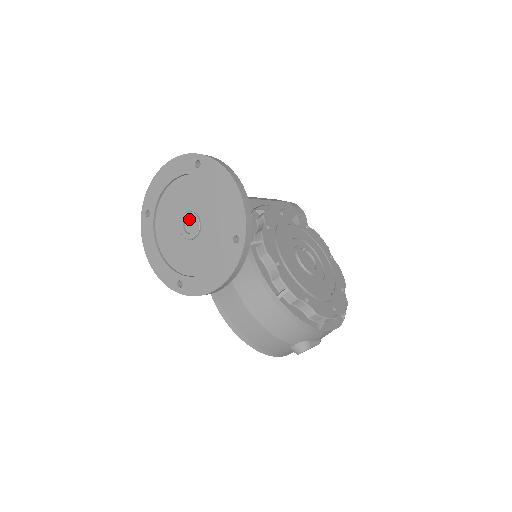
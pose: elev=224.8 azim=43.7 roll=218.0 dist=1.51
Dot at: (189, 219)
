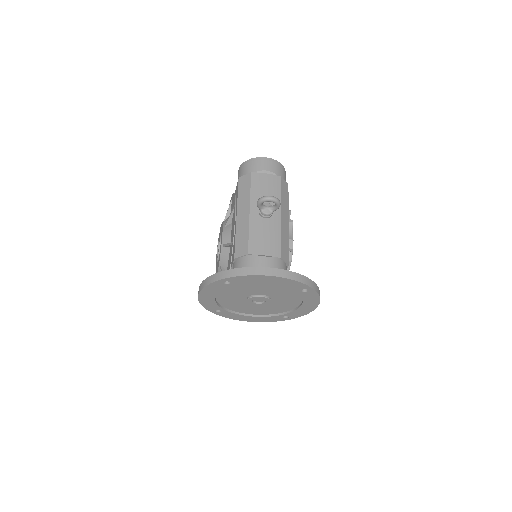
Dot at: (262, 298)
